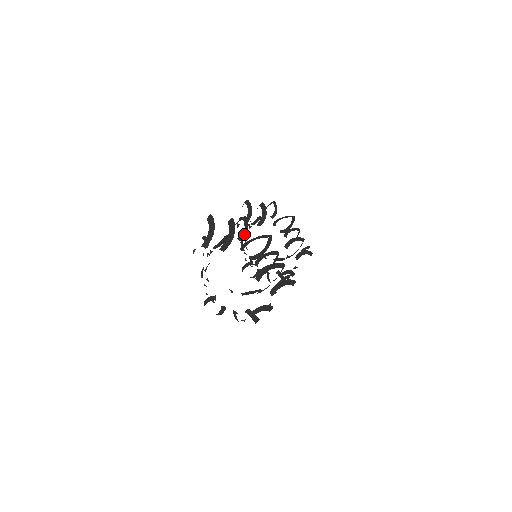
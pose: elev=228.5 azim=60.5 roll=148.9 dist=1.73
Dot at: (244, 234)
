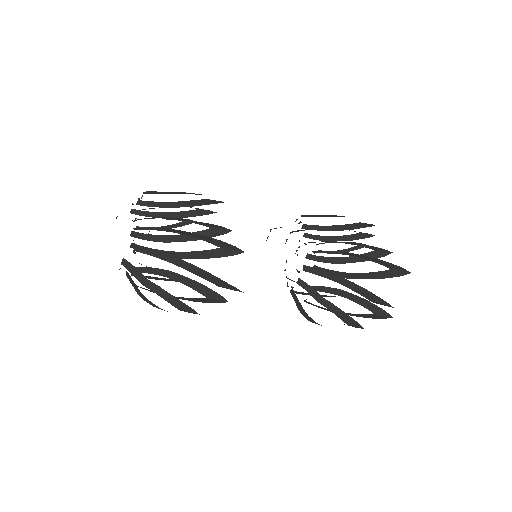
Dot at: (163, 193)
